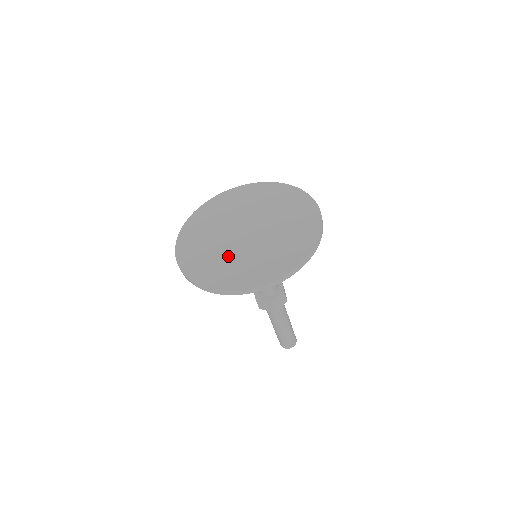
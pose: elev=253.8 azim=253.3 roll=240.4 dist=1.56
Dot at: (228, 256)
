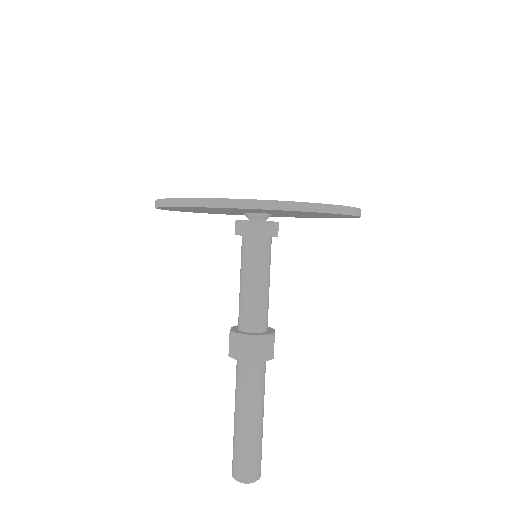
Dot at: occluded
